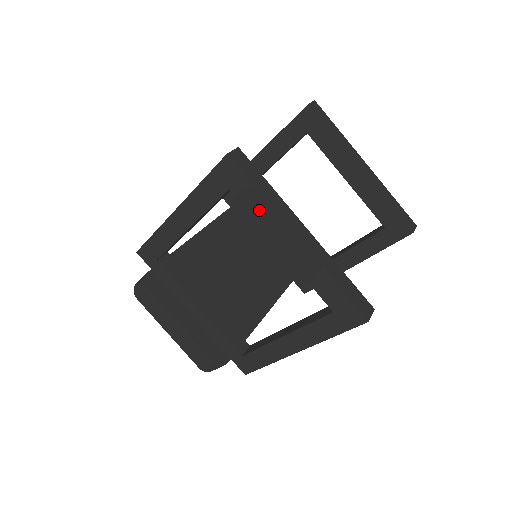
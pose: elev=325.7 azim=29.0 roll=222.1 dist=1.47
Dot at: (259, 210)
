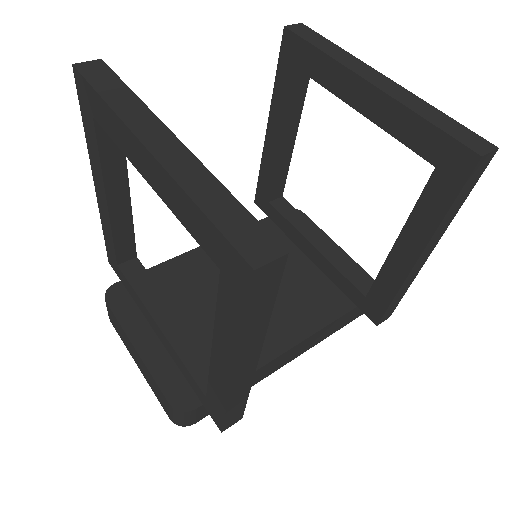
Dot at: (112, 127)
